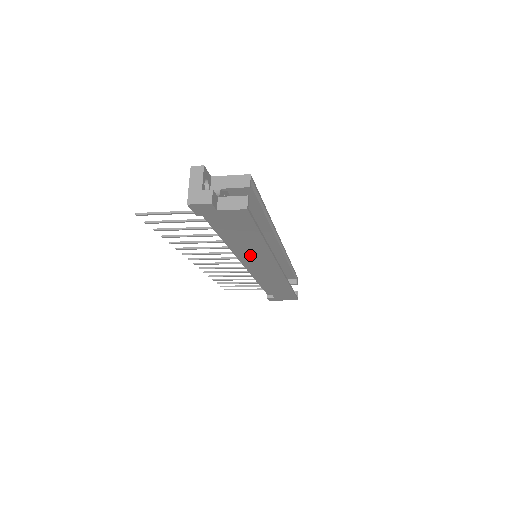
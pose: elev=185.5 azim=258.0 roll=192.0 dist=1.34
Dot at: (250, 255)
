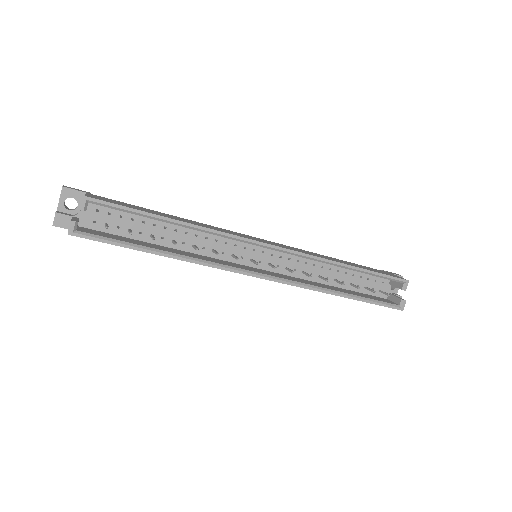
Dot at: occluded
